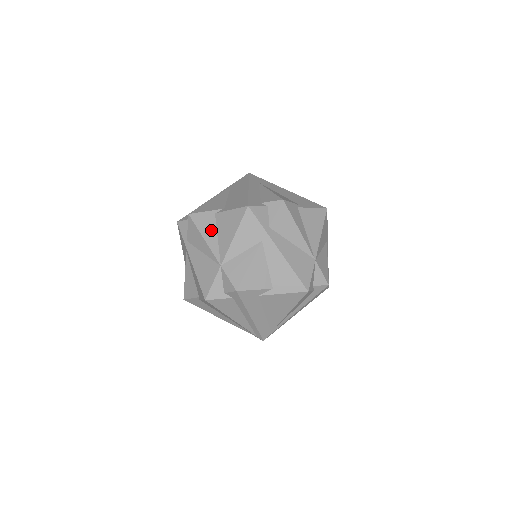
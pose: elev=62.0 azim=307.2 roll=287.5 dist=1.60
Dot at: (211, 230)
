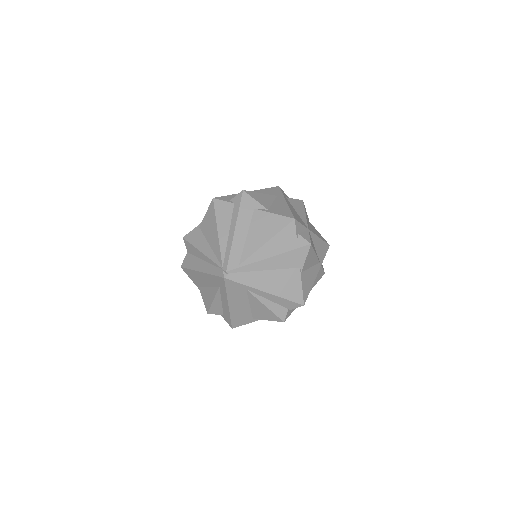
Dot at: occluded
